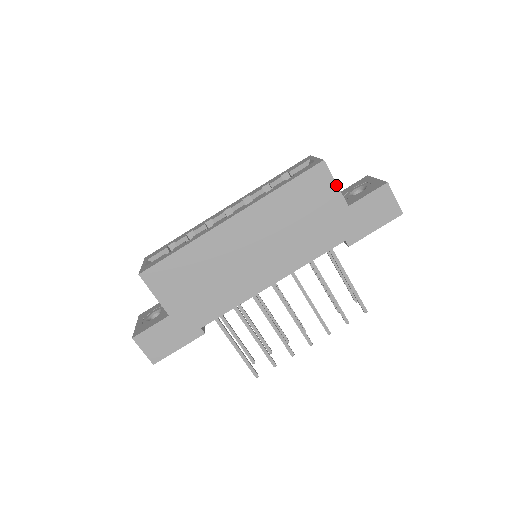
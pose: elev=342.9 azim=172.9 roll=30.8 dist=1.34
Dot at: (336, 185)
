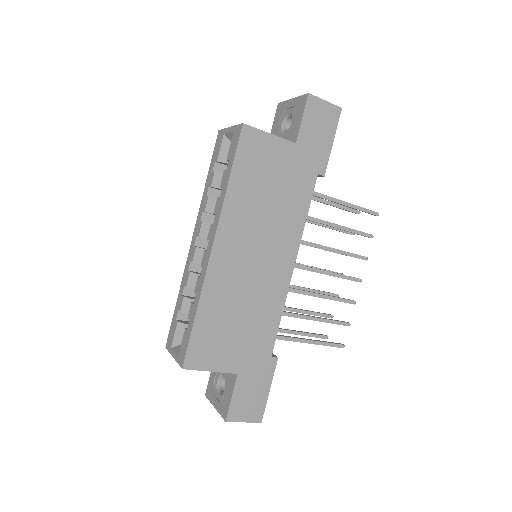
Dot at: (271, 135)
